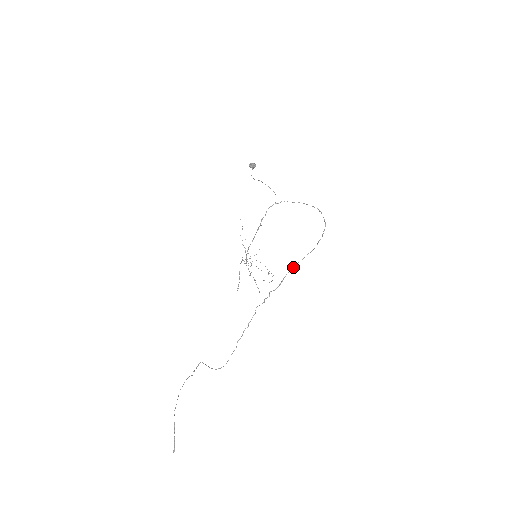
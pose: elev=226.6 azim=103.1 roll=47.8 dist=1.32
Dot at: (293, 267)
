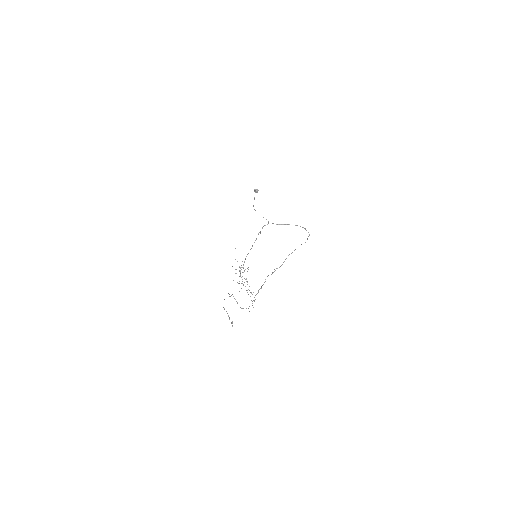
Dot at: (291, 253)
